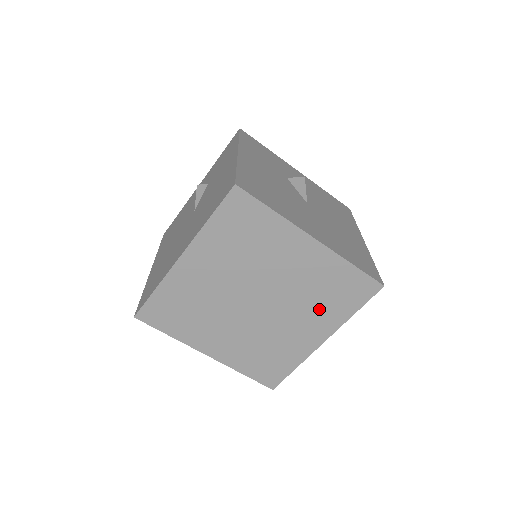
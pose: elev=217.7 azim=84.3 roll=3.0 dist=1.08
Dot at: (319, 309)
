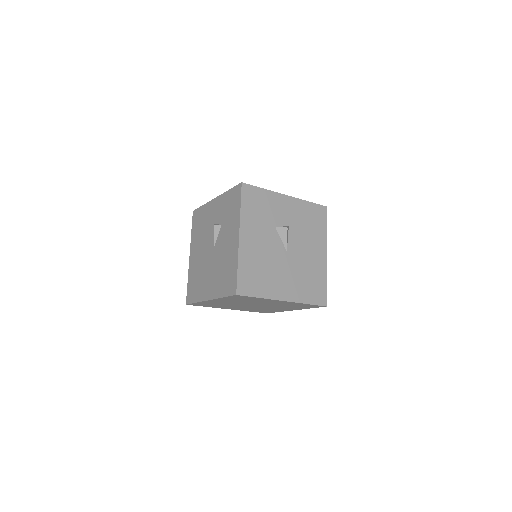
Dot at: (290, 307)
